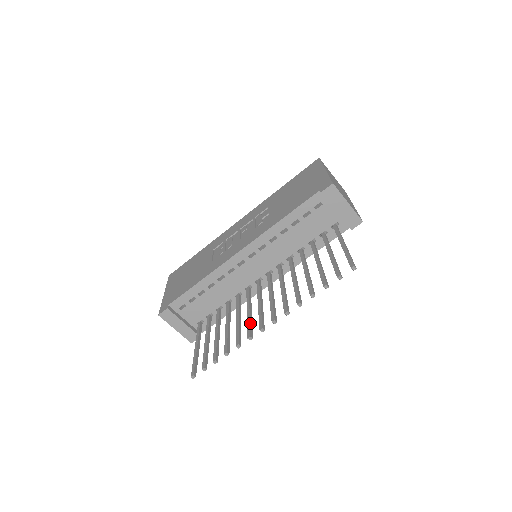
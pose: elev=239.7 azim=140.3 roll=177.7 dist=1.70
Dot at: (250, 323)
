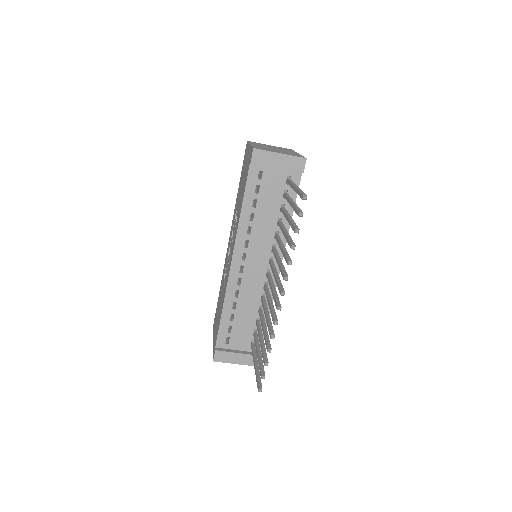
Dot at: (272, 311)
